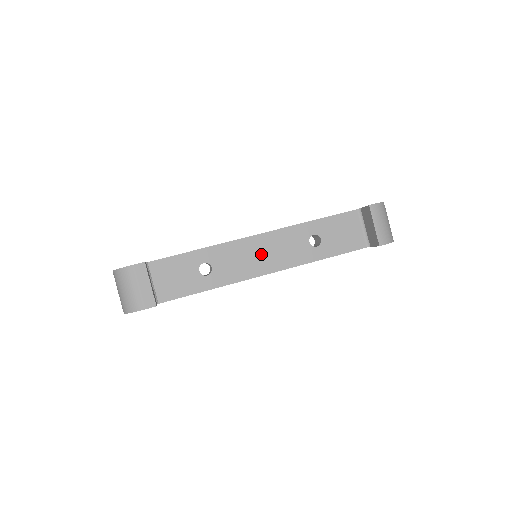
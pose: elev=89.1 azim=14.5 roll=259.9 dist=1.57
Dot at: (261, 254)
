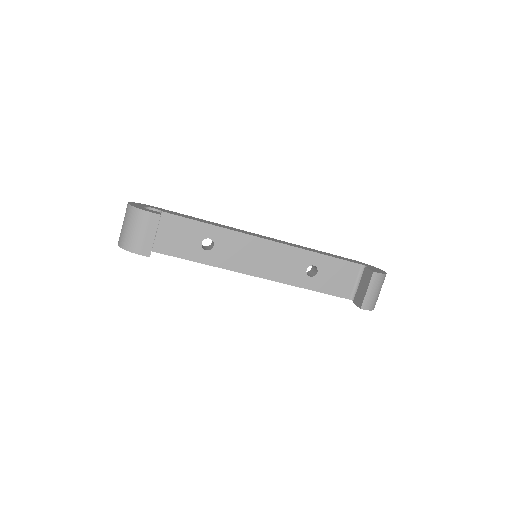
Dot at: (261, 257)
